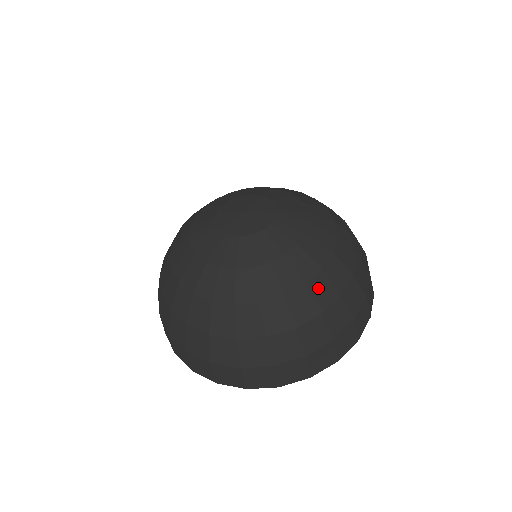
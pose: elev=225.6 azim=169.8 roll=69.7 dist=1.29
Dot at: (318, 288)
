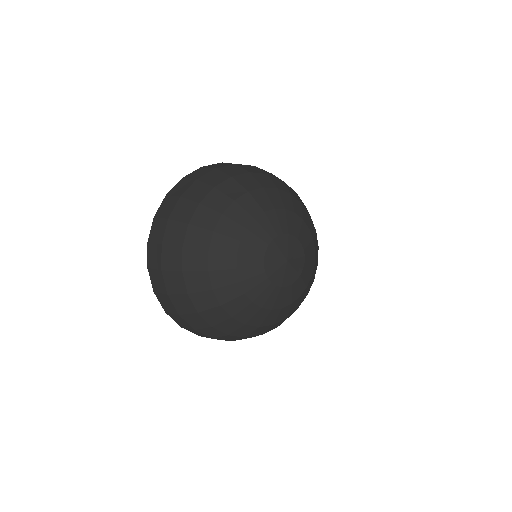
Dot at: (275, 325)
